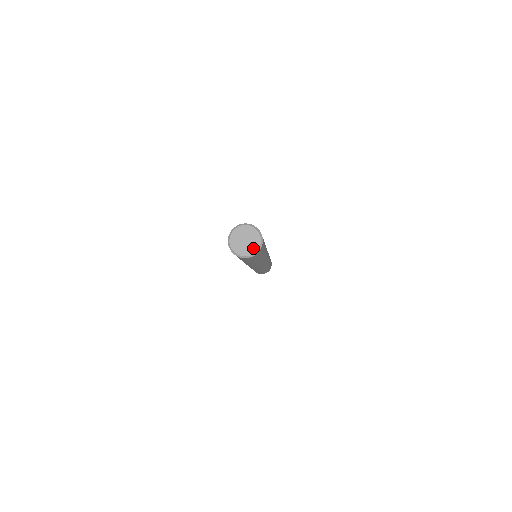
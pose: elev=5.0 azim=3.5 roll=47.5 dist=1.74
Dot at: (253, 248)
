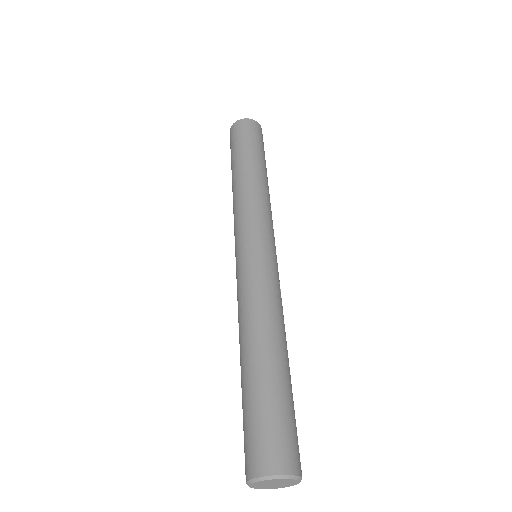
Dot at: (277, 487)
